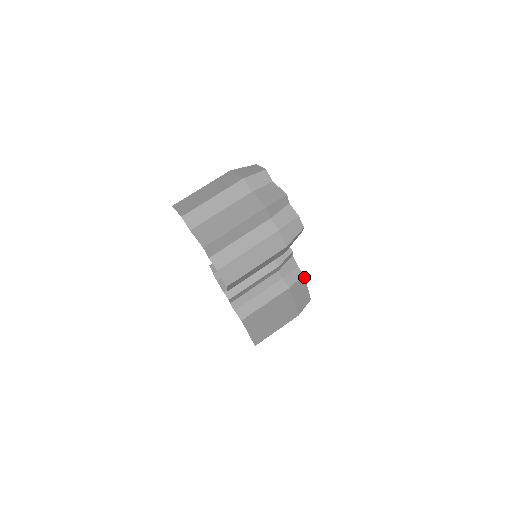
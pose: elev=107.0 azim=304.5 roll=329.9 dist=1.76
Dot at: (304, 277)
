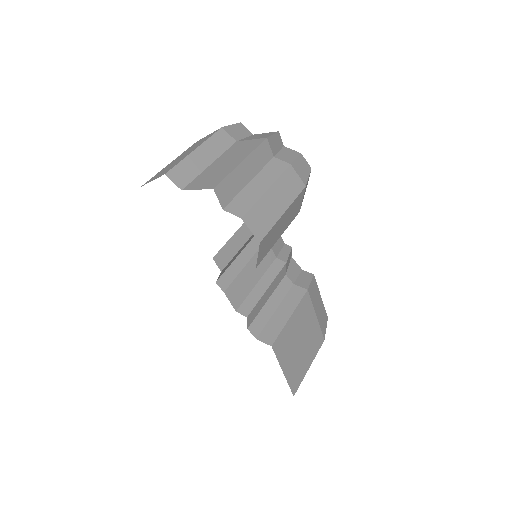
Dot at: (314, 279)
